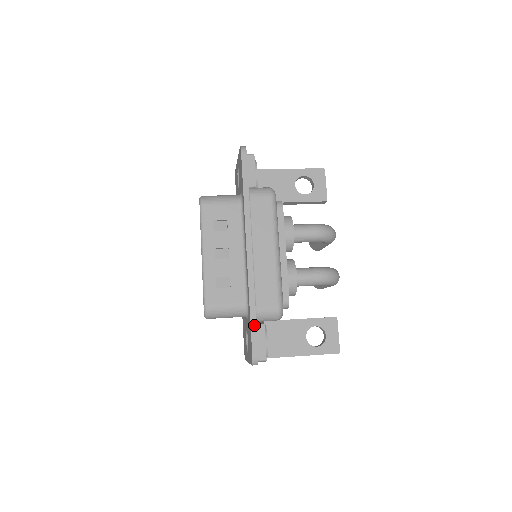
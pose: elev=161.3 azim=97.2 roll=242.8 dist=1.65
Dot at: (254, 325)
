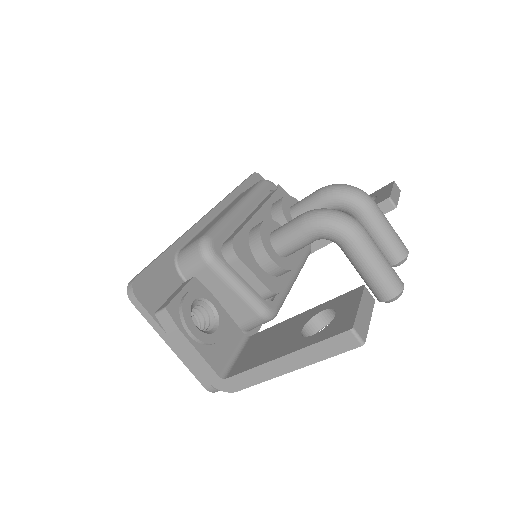
Dot at: (158, 257)
